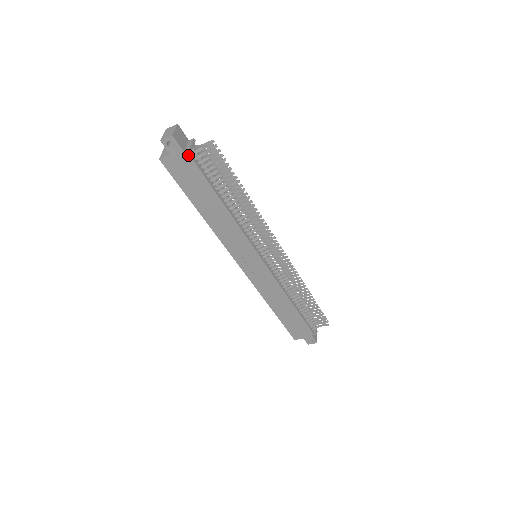
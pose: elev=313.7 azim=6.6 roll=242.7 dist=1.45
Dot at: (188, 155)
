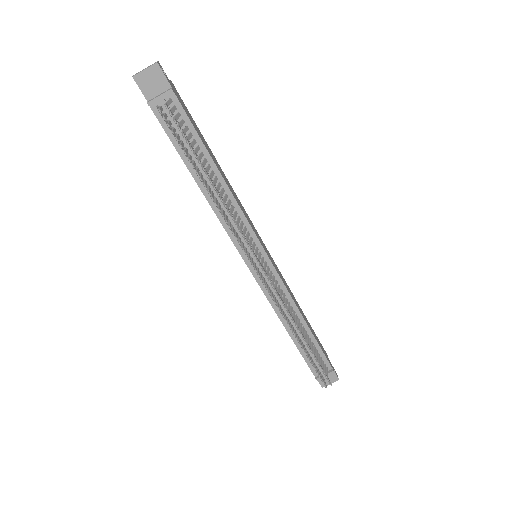
Dot at: (151, 107)
